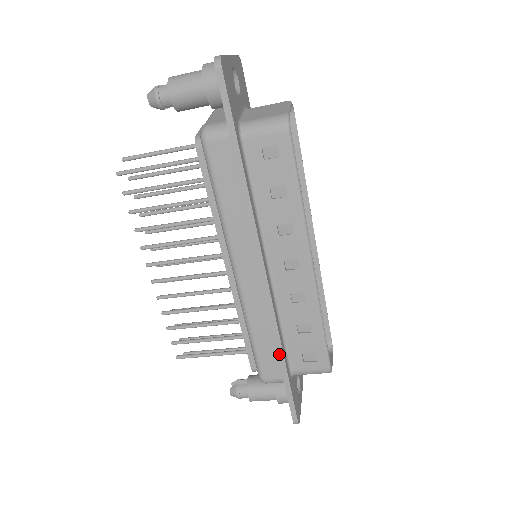
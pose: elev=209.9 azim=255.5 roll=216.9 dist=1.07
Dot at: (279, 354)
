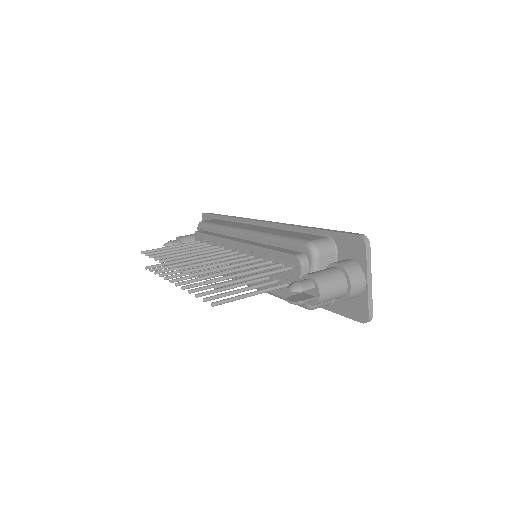
Dot at: occluded
